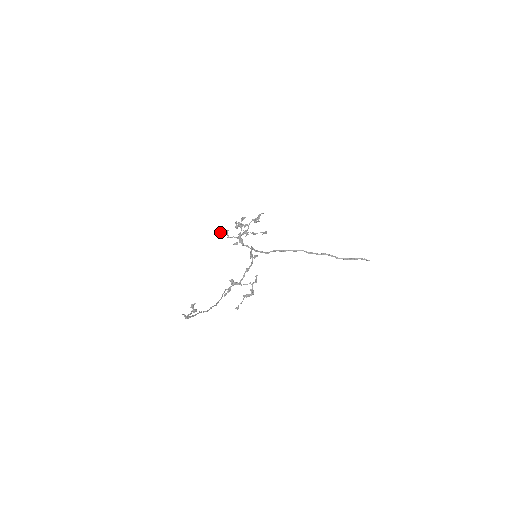
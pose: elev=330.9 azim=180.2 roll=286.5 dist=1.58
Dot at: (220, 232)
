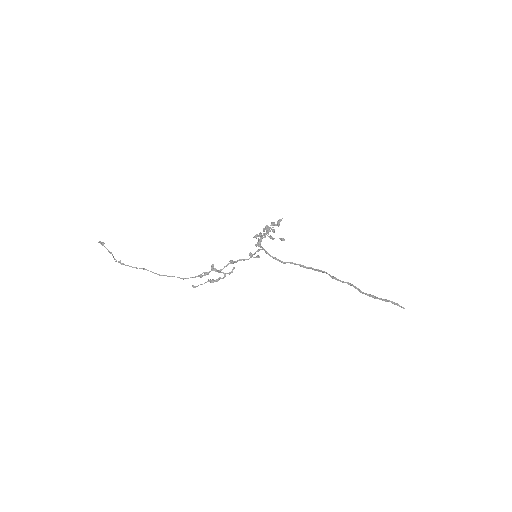
Dot at: (256, 234)
